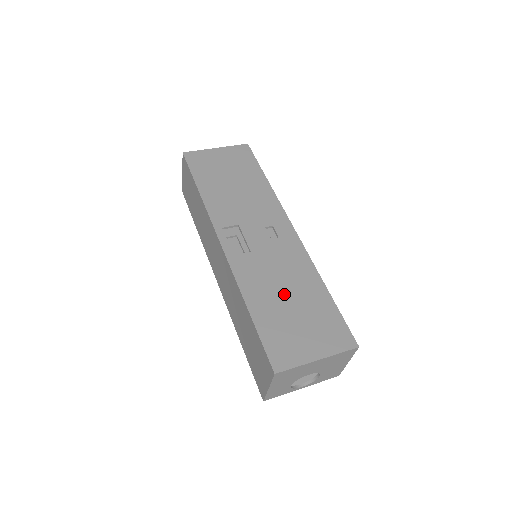
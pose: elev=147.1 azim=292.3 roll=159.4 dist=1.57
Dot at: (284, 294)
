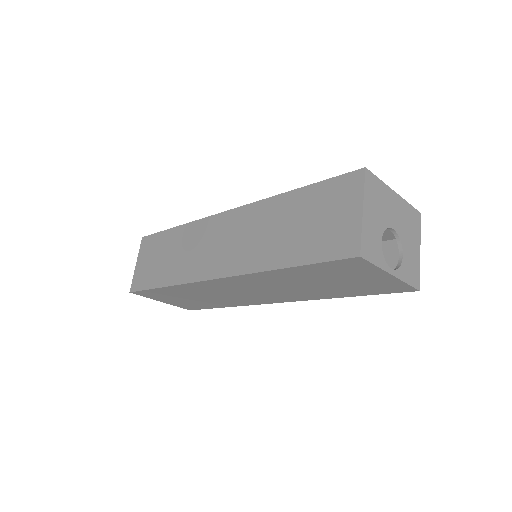
Dot at: occluded
